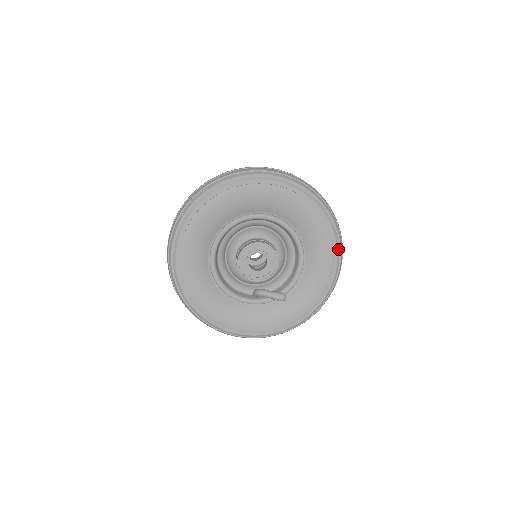
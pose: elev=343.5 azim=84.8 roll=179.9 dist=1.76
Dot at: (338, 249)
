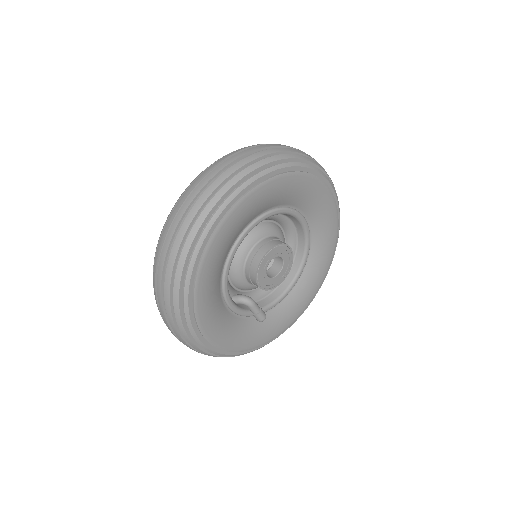
Dot at: occluded
